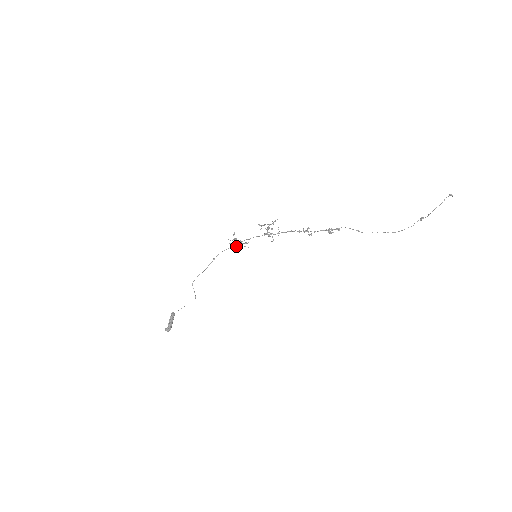
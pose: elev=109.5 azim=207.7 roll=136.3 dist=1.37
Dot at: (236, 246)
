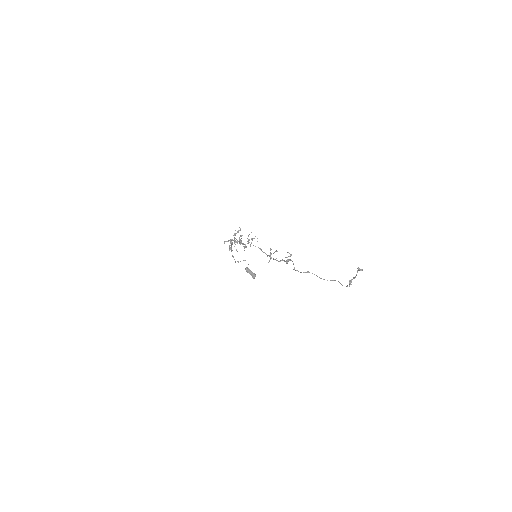
Dot at: occluded
